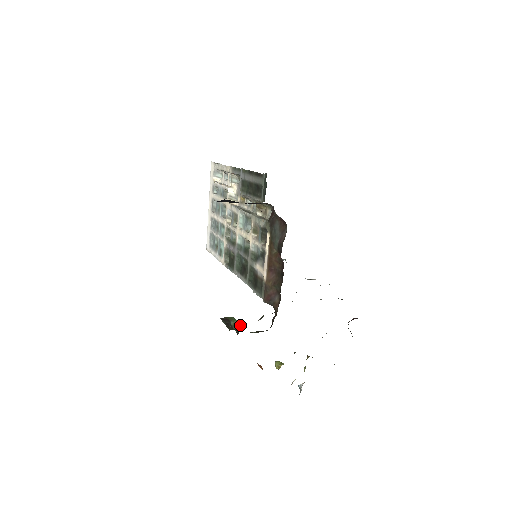
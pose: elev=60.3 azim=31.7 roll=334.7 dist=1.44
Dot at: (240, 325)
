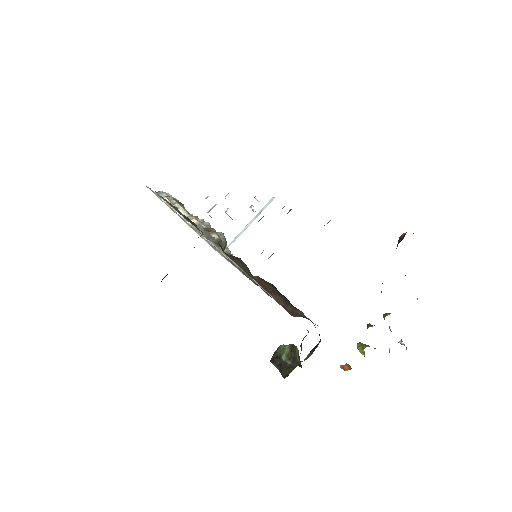
Dot at: (294, 347)
